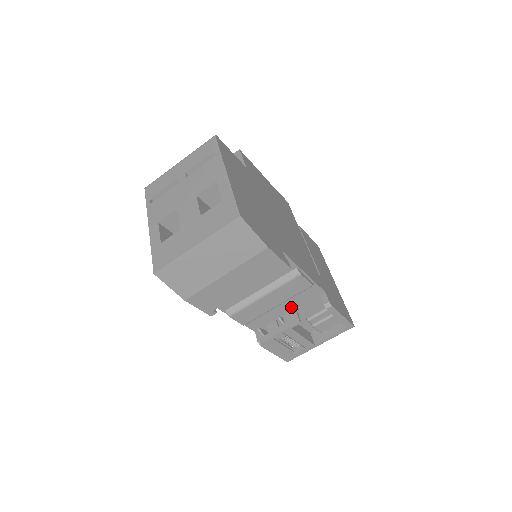
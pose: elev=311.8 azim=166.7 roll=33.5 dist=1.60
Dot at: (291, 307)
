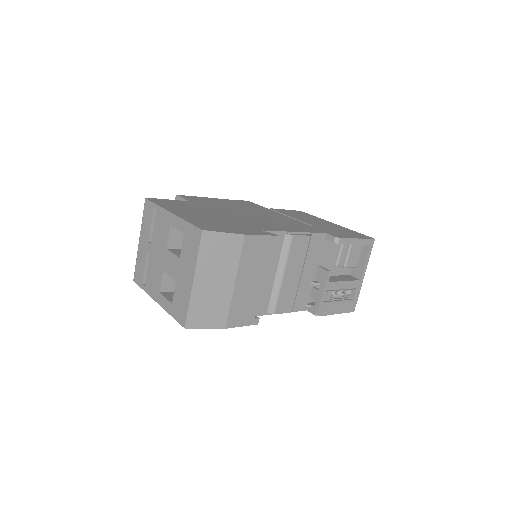
Dot at: (313, 267)
